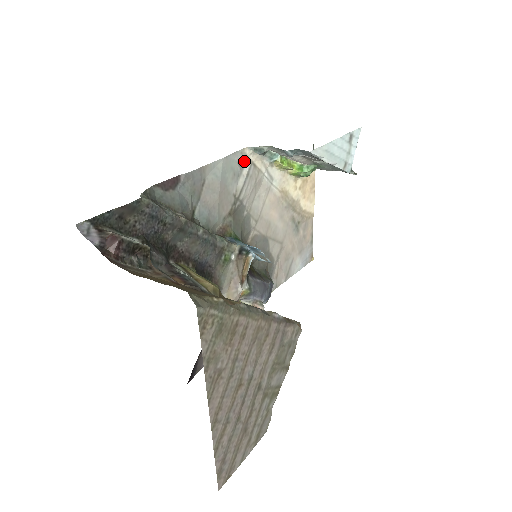
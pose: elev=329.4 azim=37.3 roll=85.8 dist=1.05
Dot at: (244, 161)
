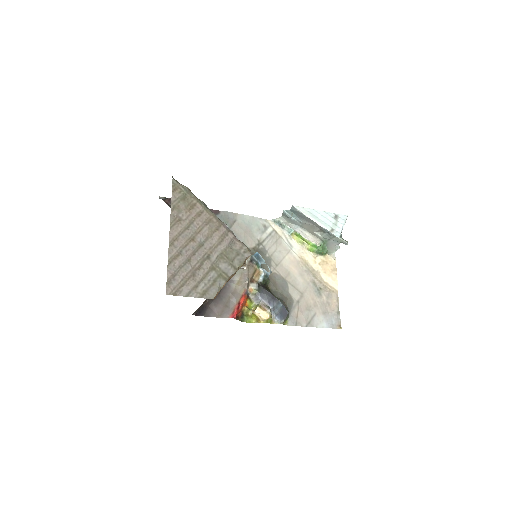
Dot at: (268, 226)
